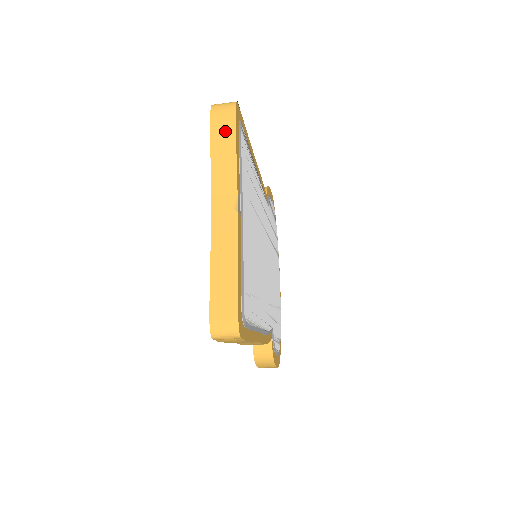
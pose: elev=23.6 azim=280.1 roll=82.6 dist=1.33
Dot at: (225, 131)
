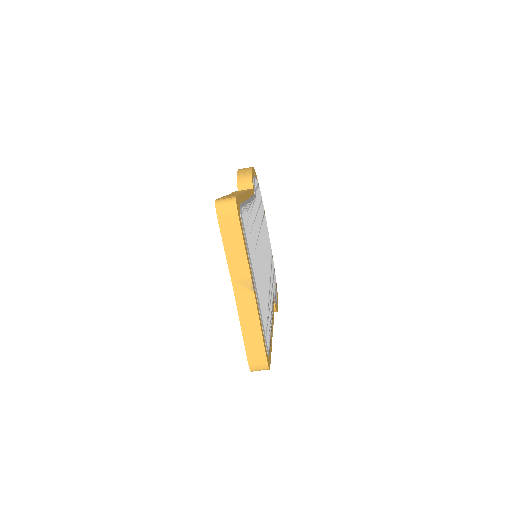
Dot at: (232, 230)
